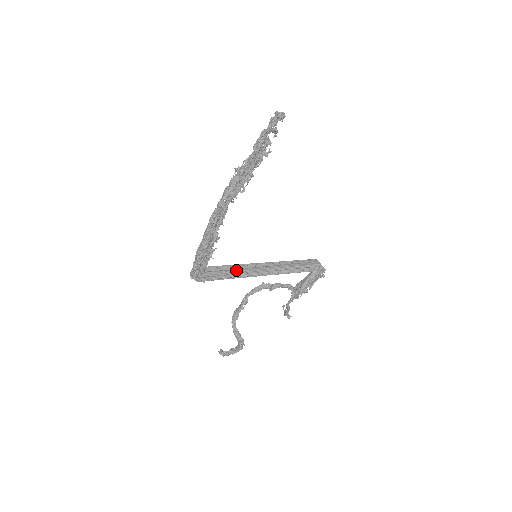
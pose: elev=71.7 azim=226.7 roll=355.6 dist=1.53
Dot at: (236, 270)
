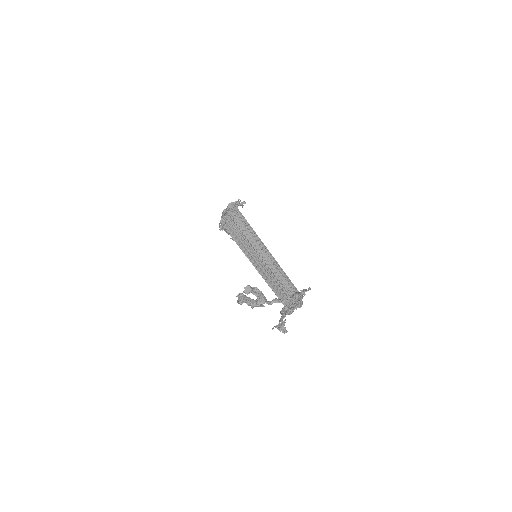
Dot at: occluded
